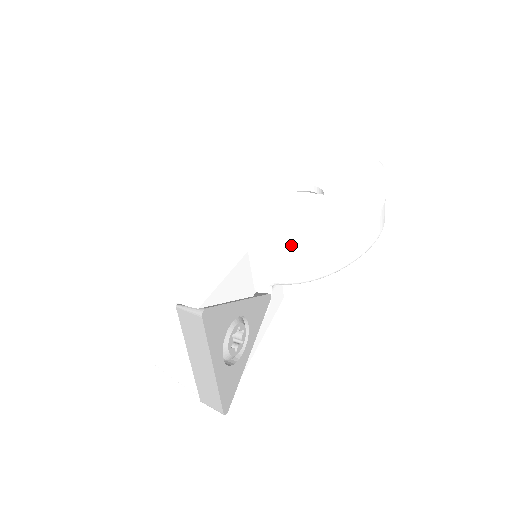
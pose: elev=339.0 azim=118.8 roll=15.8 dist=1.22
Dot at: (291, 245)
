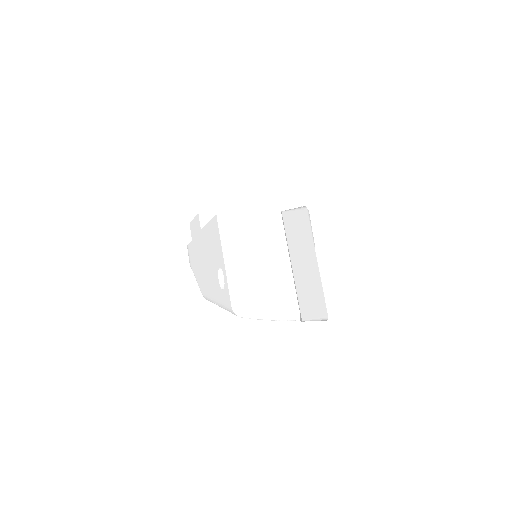
Dot at: occluded
